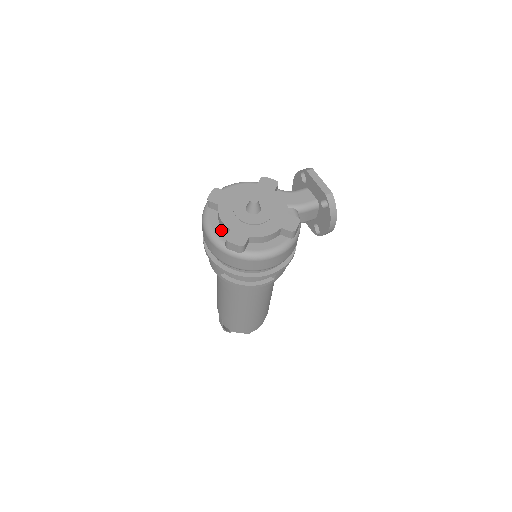
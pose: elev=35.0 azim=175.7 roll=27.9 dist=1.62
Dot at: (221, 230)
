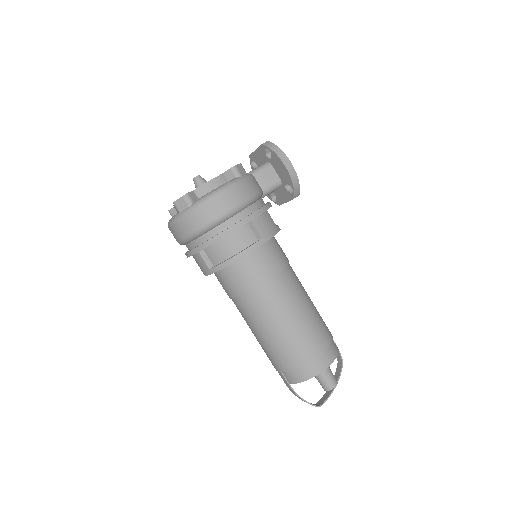
Dot at: occluded
